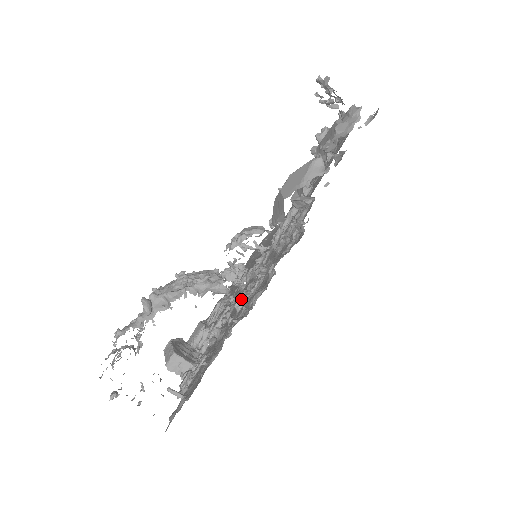
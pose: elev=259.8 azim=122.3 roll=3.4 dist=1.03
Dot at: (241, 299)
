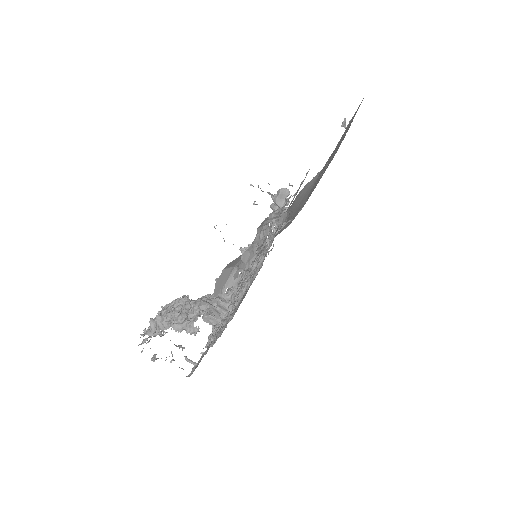
Dot at: (232, 304)
